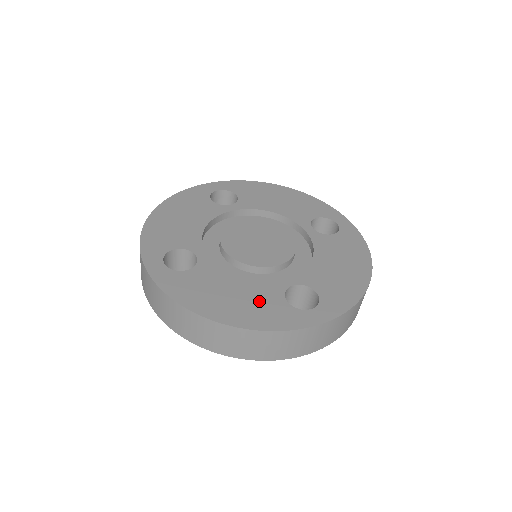
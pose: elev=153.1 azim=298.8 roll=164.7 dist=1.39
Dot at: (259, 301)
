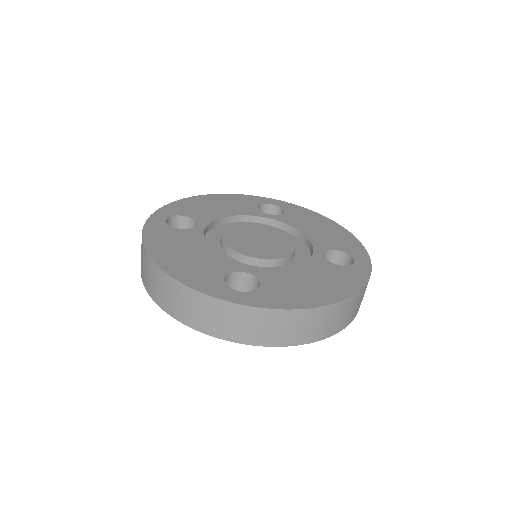
Dot at: (202, 266)
